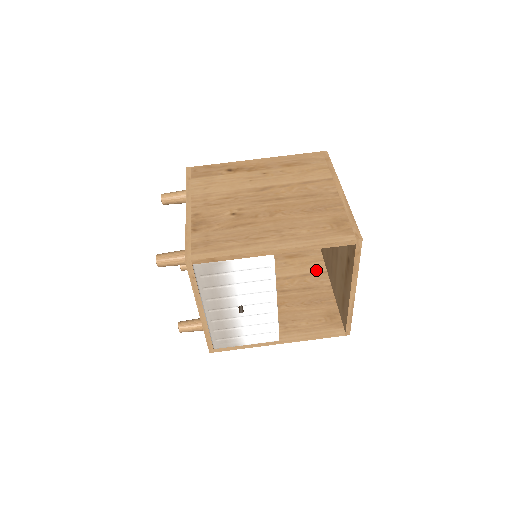
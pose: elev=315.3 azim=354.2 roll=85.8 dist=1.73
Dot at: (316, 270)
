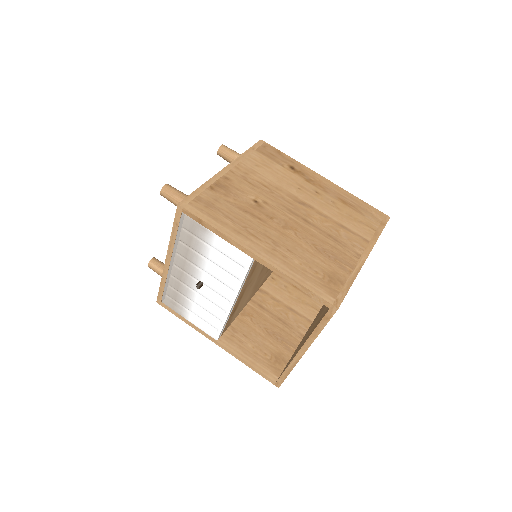
Dot at: (305, 313)
